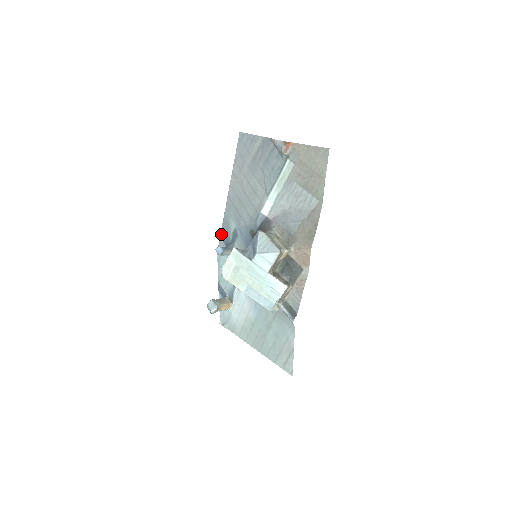
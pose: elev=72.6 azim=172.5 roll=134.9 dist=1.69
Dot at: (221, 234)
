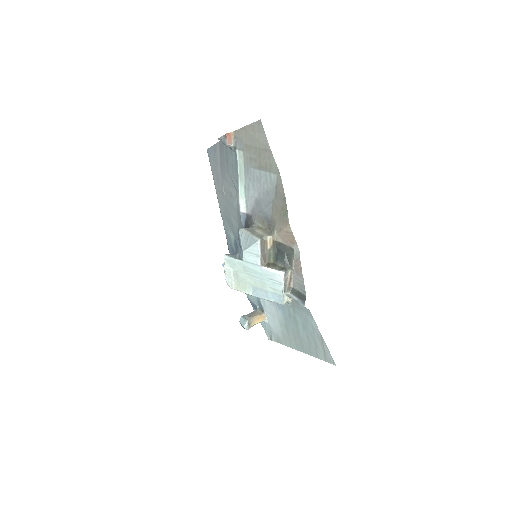
Dot at: (229, 250)
